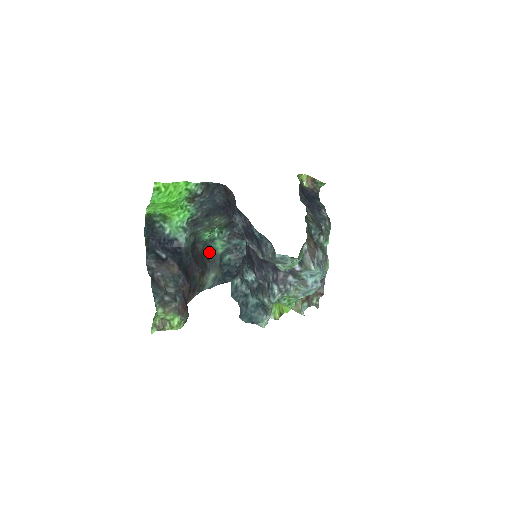
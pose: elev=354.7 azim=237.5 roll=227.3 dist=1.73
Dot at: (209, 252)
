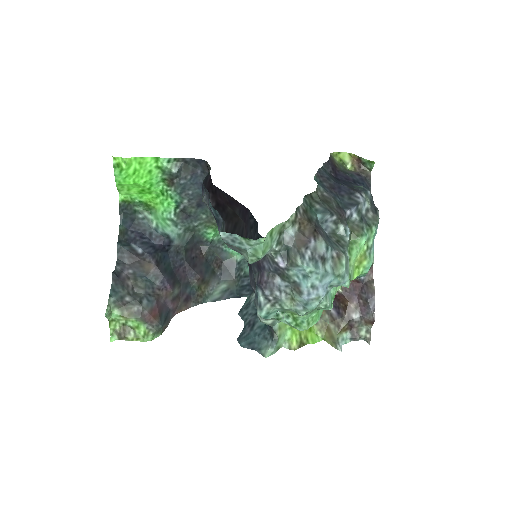
Dot at: (220, 257)
